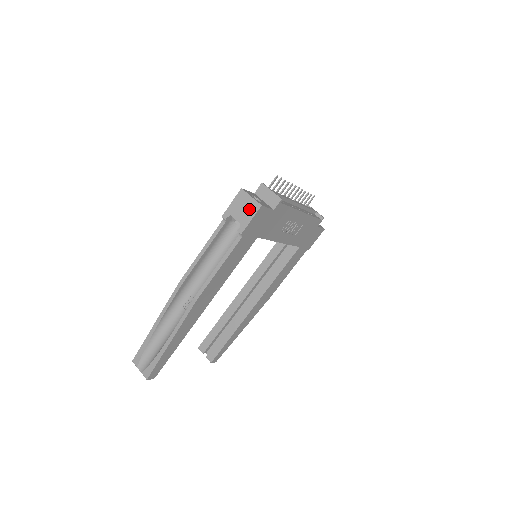
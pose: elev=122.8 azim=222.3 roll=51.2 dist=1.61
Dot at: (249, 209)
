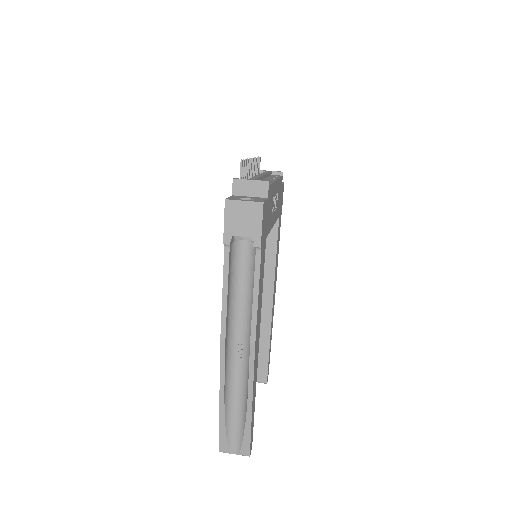
Dot at: (251, 215)
